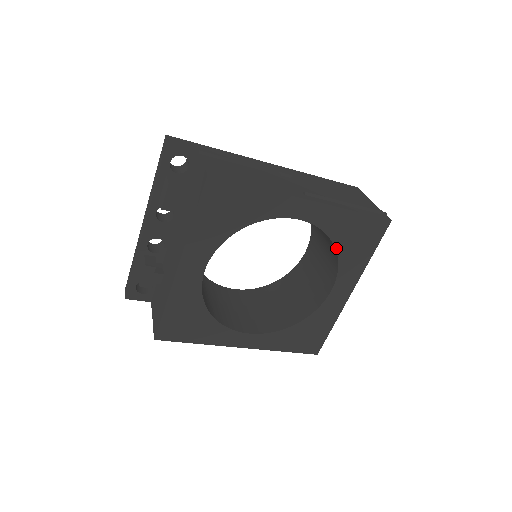
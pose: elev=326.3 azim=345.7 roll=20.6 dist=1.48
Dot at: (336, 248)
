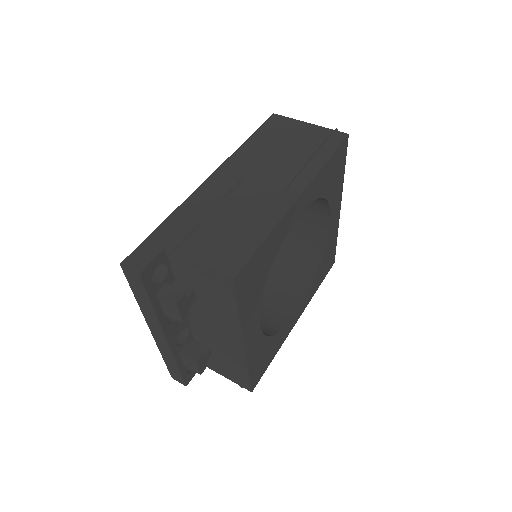
Dot at: (325, 198)
